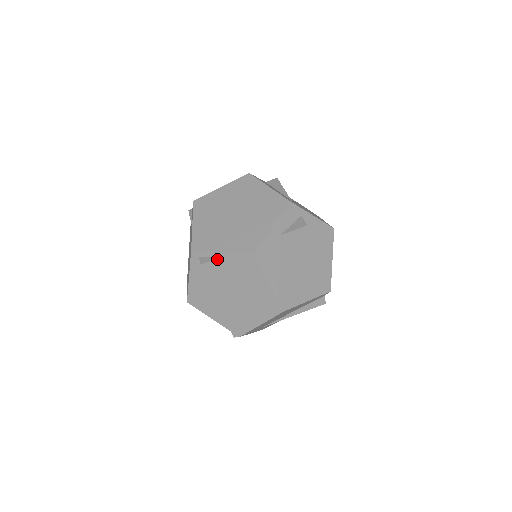
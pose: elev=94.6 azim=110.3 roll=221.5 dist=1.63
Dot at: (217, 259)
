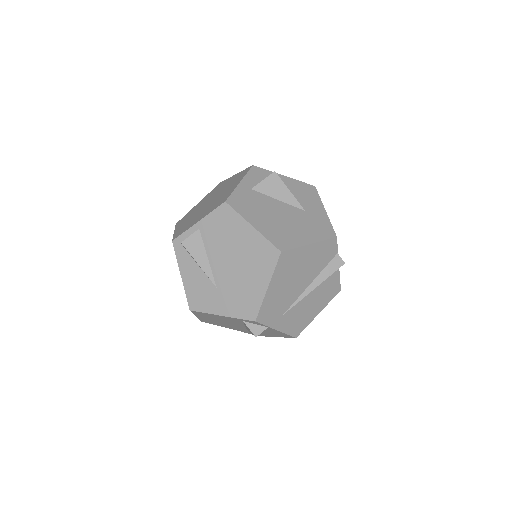
Dot at: (196, 232)
